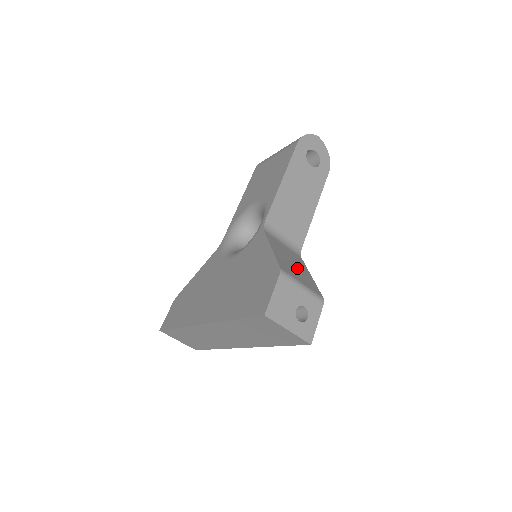
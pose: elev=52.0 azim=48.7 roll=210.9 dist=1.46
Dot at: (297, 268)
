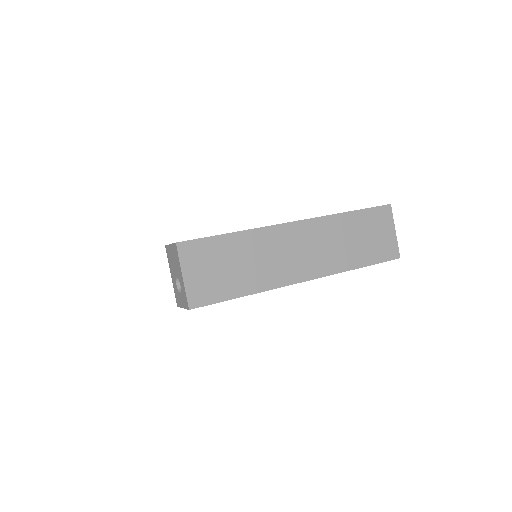
Dot at: occluded
